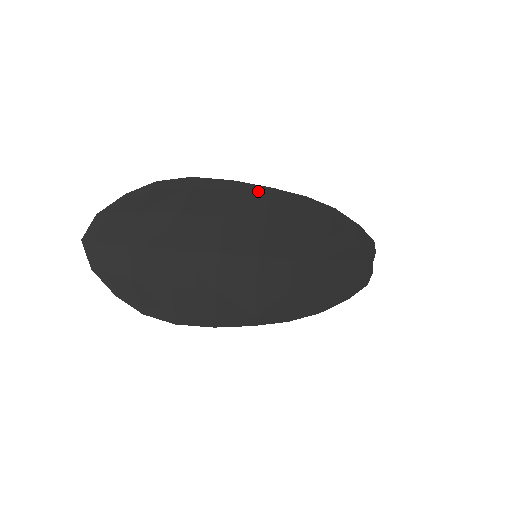
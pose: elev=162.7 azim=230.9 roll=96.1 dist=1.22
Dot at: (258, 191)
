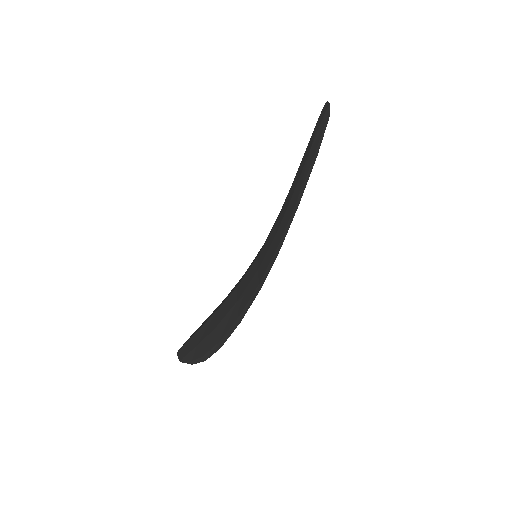
Dot at: (254, 298)
